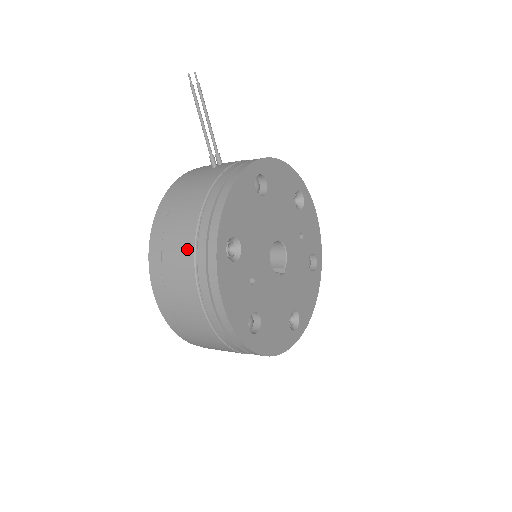
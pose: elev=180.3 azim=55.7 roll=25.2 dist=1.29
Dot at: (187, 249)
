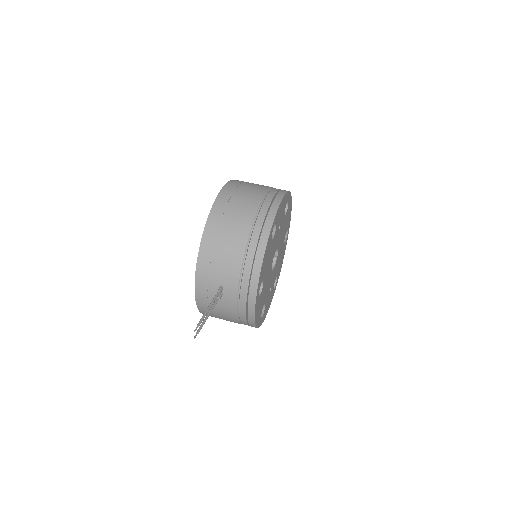
Dot at: occluded
